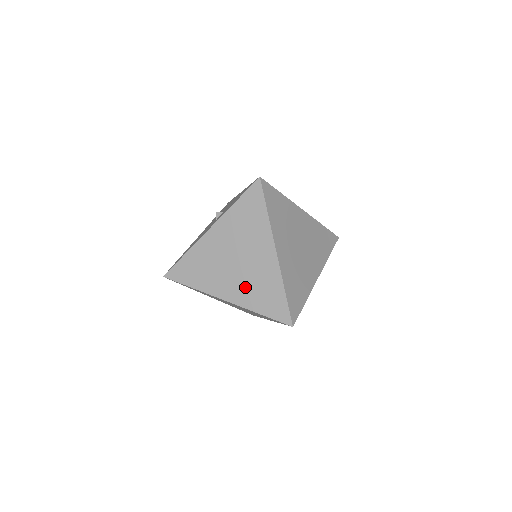
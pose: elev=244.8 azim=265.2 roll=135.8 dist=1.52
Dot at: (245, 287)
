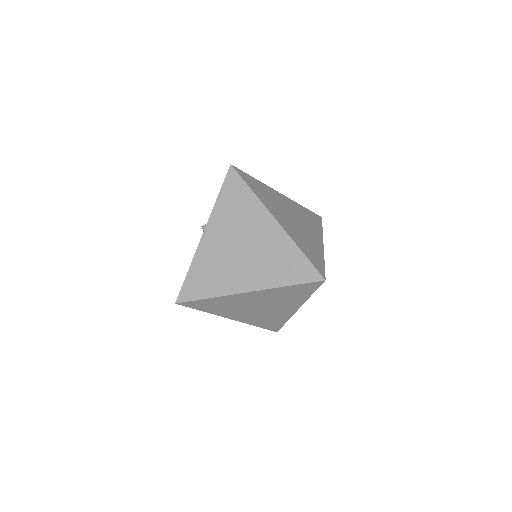
Dot at: (261, 268)
